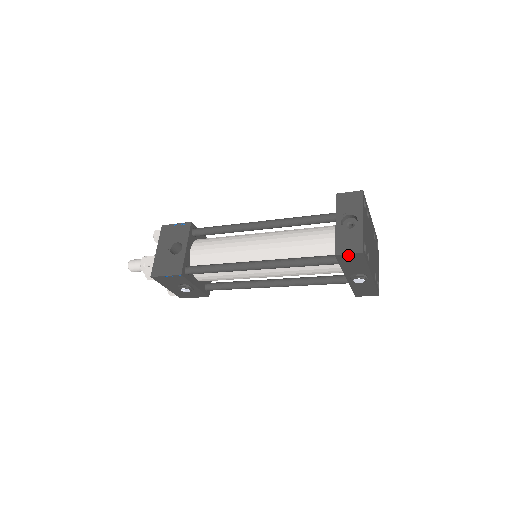
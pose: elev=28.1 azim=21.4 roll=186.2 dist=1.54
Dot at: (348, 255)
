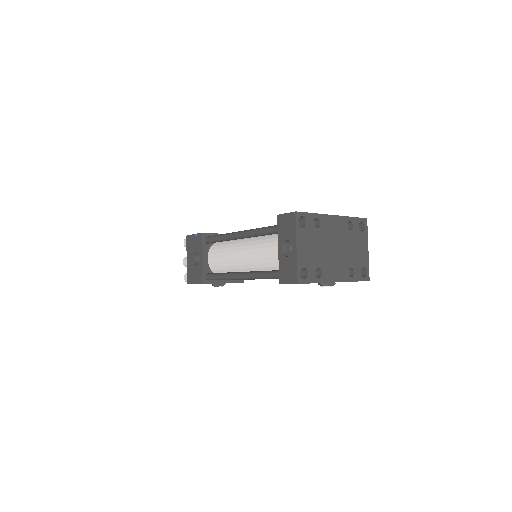
Dot at: occluded
